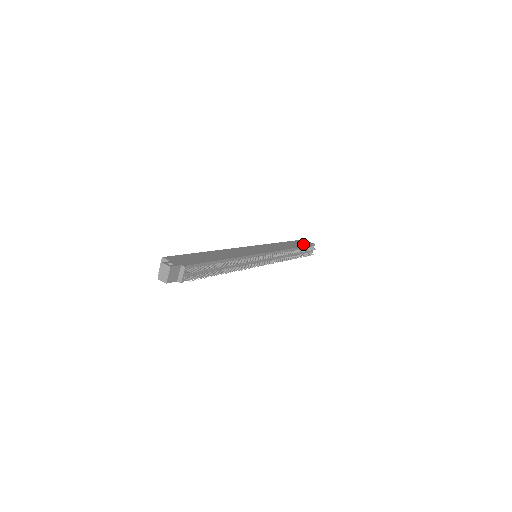
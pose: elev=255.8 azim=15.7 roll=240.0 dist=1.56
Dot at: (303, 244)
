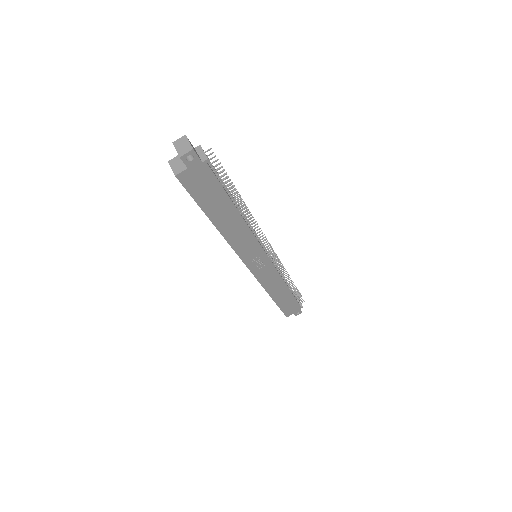
Dot at: occluded
